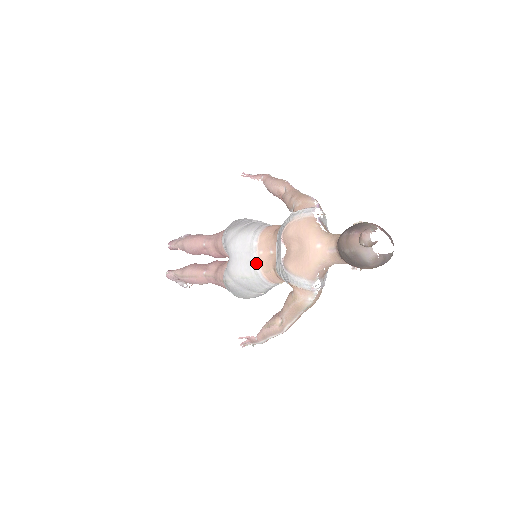
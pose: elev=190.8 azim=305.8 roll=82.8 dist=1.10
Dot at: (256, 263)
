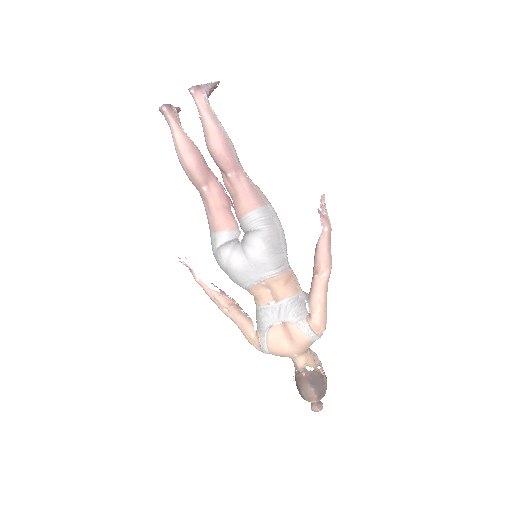
Dot at: (253, 284)
